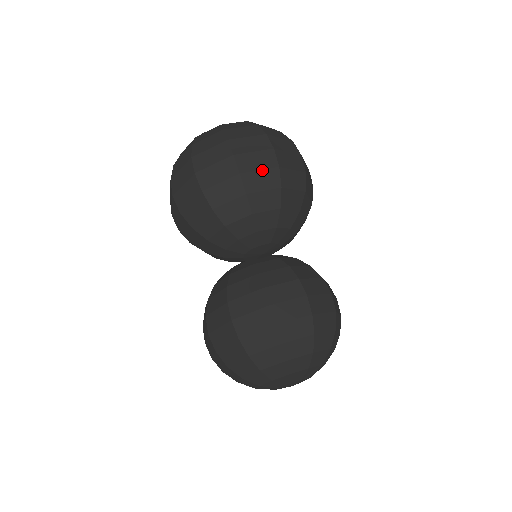
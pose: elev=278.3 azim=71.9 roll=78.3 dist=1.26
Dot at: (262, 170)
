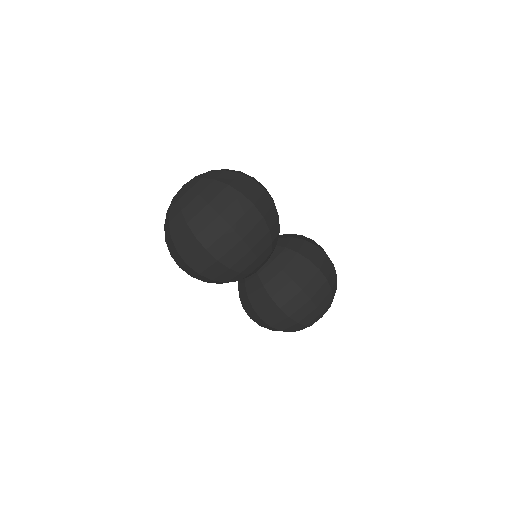
Dot at: (231, 249)
